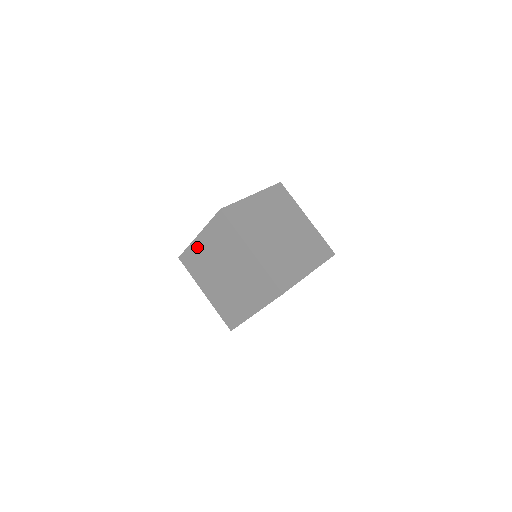
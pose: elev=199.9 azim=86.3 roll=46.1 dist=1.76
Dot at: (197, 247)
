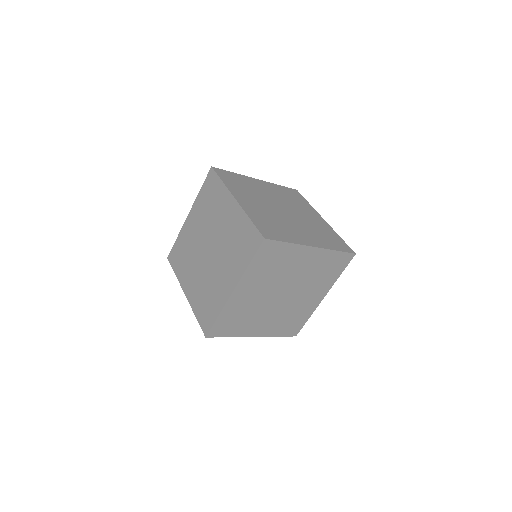
Dot at: (186, 231)
